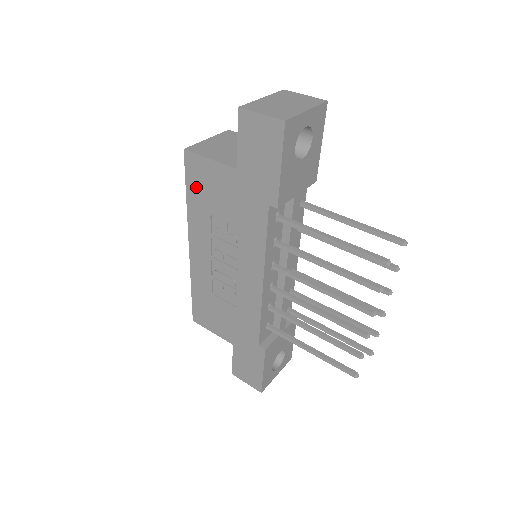
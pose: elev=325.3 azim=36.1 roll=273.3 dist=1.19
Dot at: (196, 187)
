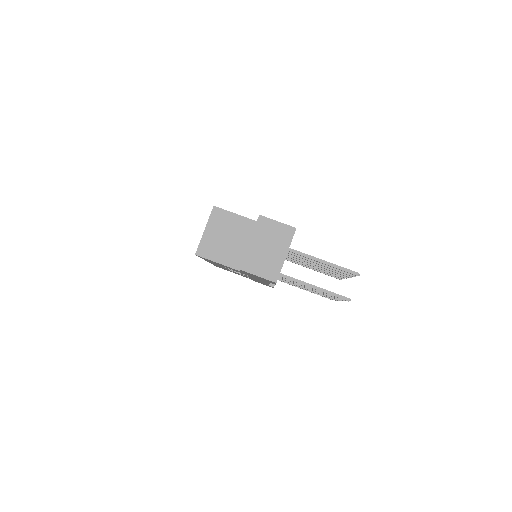
Dot at: occluded
